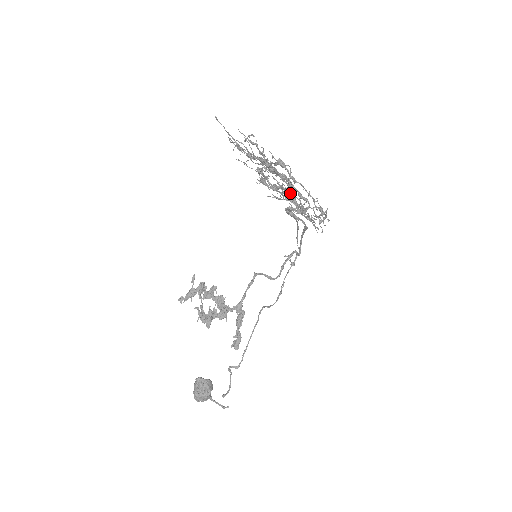
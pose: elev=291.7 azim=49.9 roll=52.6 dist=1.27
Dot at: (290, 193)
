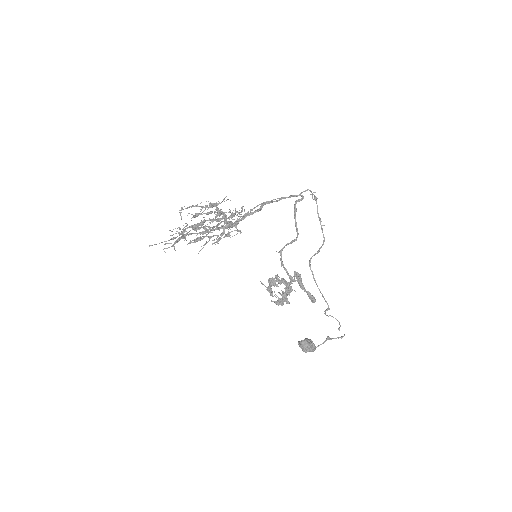
Dot at: occluded
